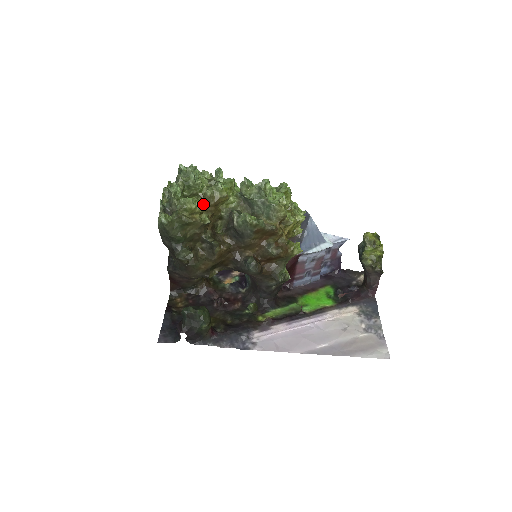
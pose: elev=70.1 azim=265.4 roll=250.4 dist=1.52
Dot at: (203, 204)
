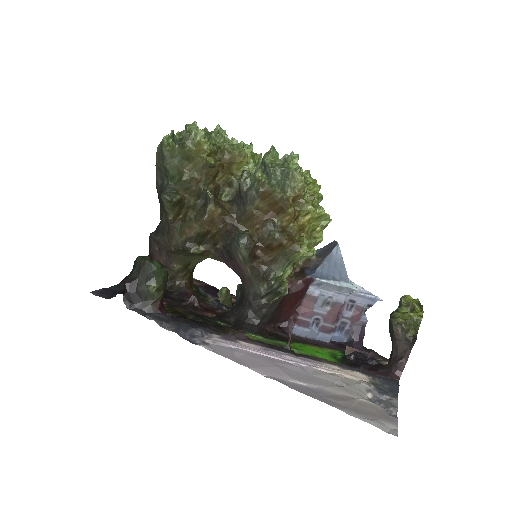
Dot at: (216, 157)
